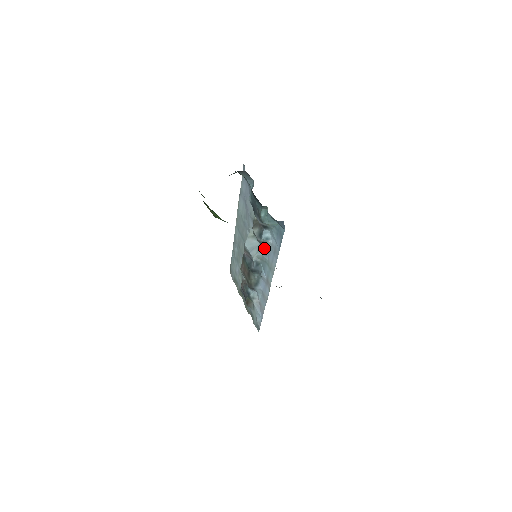
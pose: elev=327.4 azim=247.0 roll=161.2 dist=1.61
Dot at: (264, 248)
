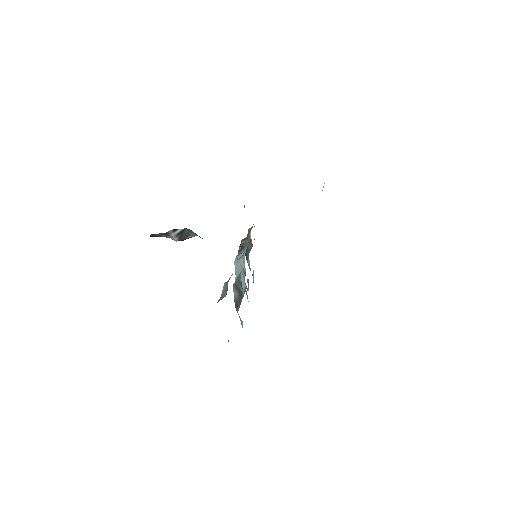
Dot at: occluded
